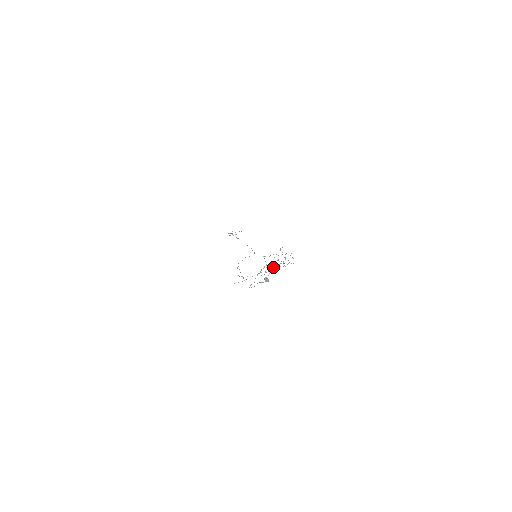
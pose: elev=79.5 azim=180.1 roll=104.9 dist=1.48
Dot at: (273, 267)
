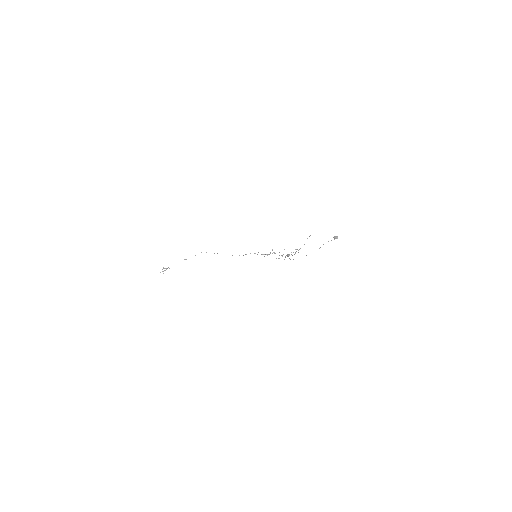
Dot at: occluded
